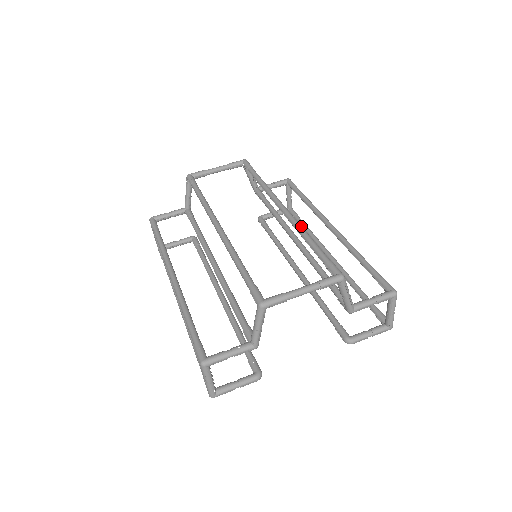
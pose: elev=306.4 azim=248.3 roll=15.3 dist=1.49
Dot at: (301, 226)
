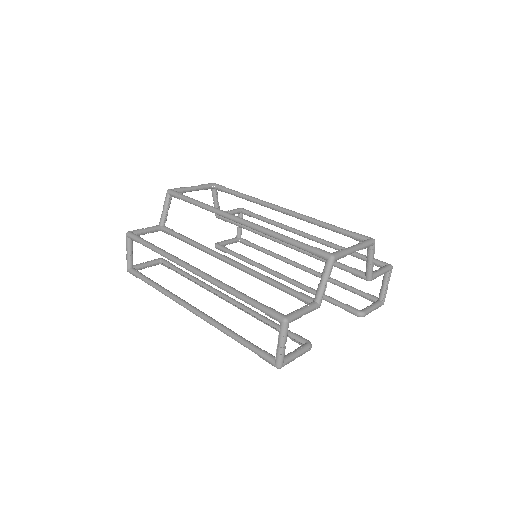
Dot at: (310, 217)
